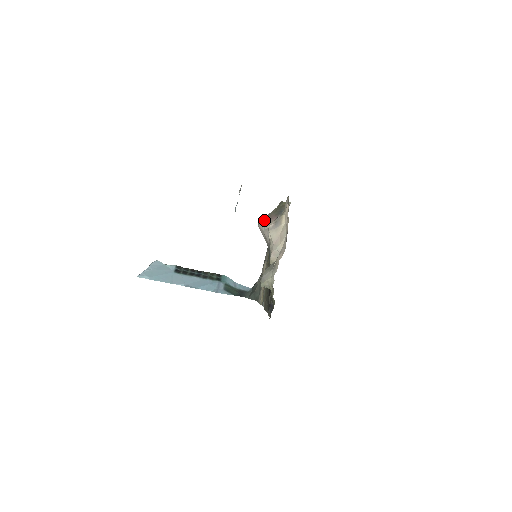
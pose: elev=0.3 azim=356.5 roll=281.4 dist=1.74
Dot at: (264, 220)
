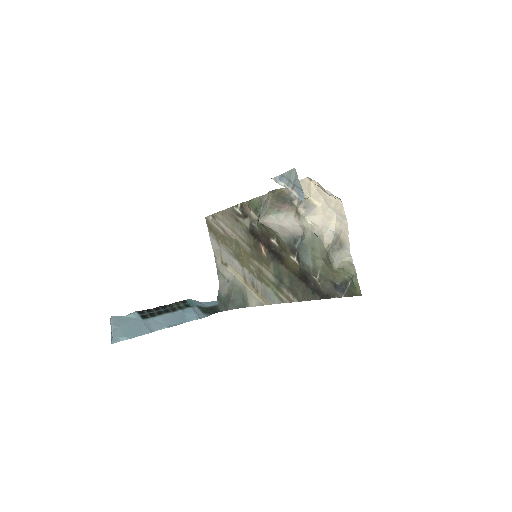
Dot at: (272, 212)
